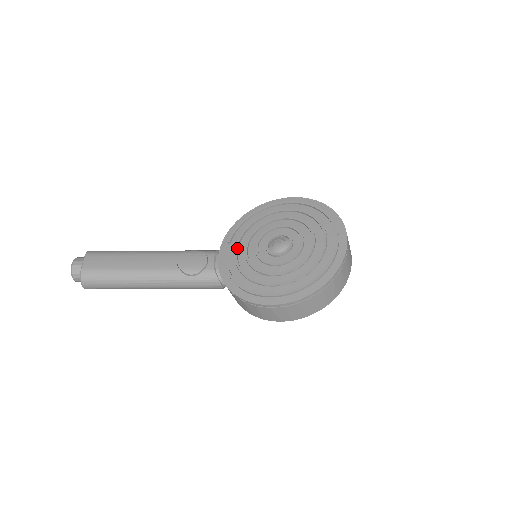
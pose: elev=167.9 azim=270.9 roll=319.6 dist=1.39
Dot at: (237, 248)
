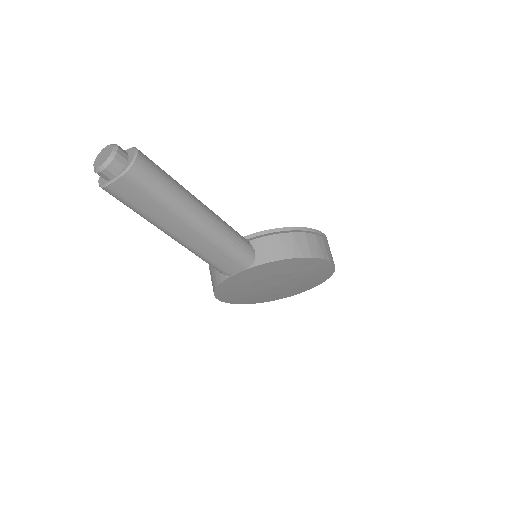
Dot at: occluded
